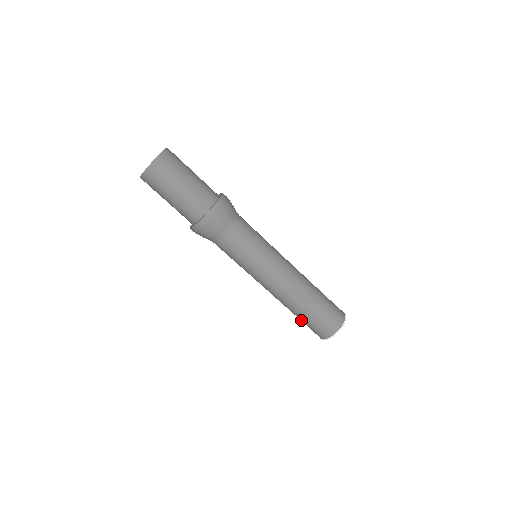
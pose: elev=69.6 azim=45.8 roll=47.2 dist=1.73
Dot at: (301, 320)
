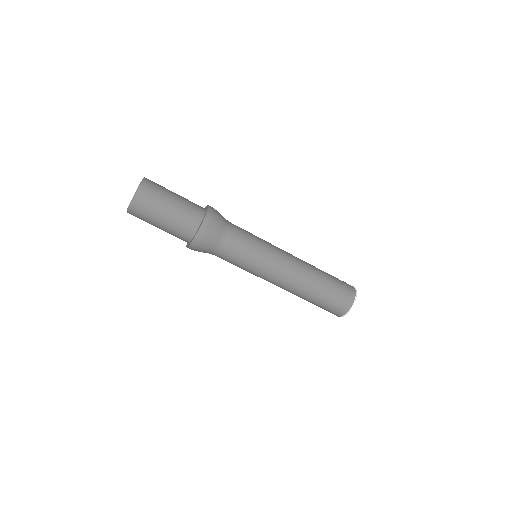
Dot at: (318, 304)
